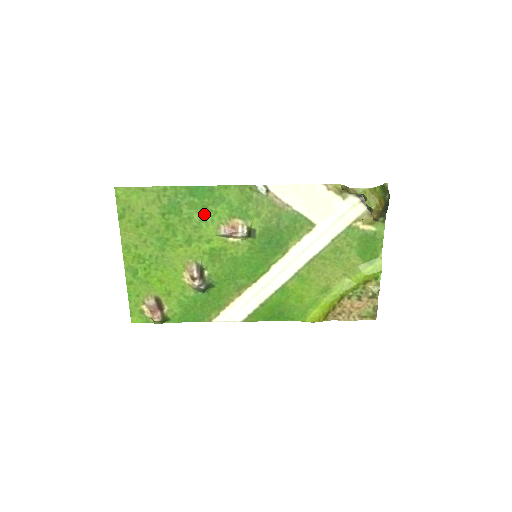
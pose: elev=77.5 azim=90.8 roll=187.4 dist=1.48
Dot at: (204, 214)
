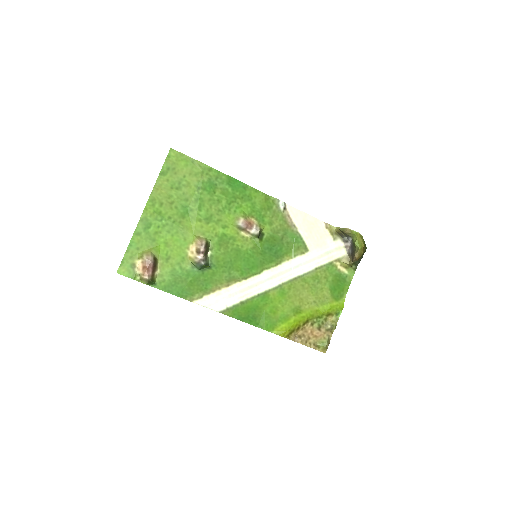
Dot at: (231, 203)
